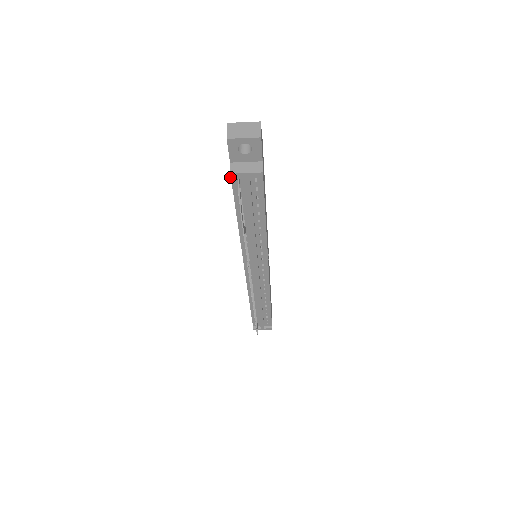
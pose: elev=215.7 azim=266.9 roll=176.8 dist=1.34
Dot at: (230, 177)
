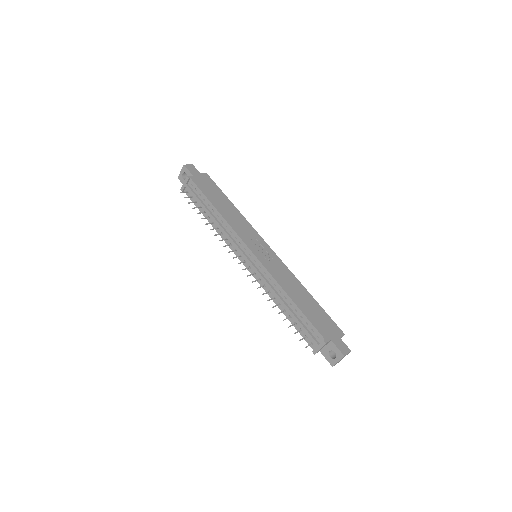
Dot at: (182, 191)
